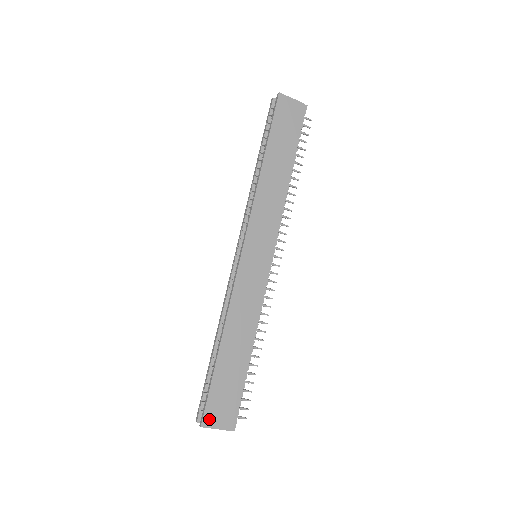
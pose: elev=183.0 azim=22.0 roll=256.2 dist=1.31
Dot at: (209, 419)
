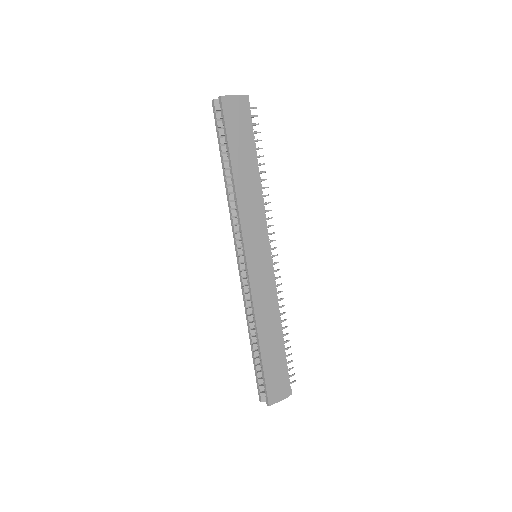
Dot at: (272, 398)
